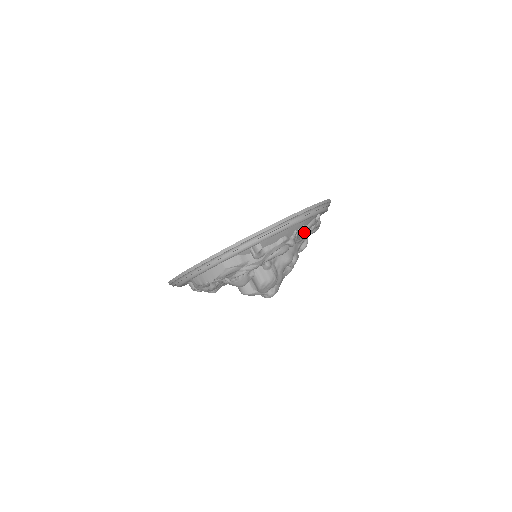
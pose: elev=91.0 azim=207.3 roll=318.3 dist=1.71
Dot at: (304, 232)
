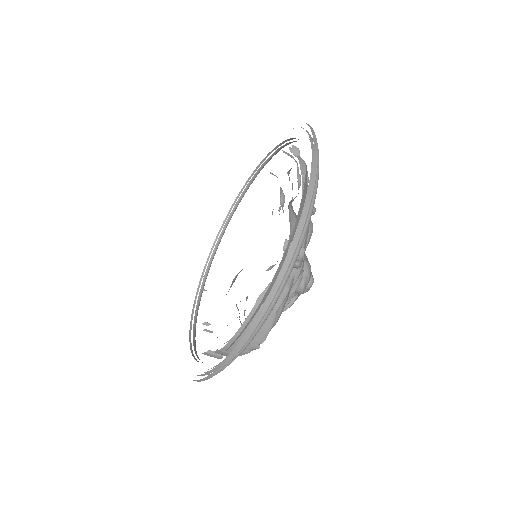
Dot at: occluded
